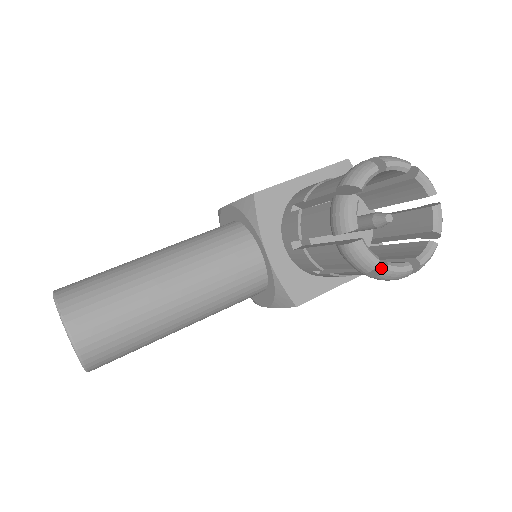
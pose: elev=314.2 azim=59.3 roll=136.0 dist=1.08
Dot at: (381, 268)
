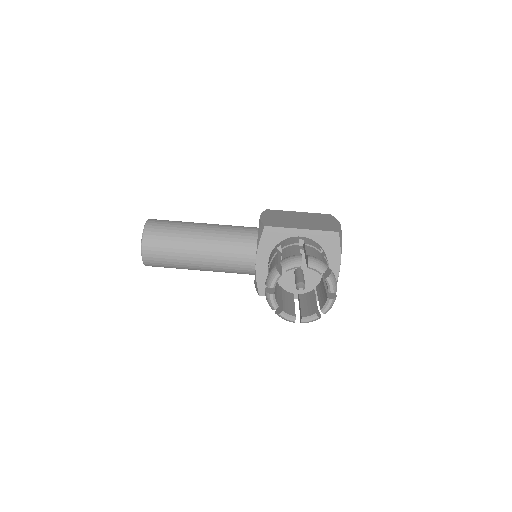
Dot at: (279, 311)
